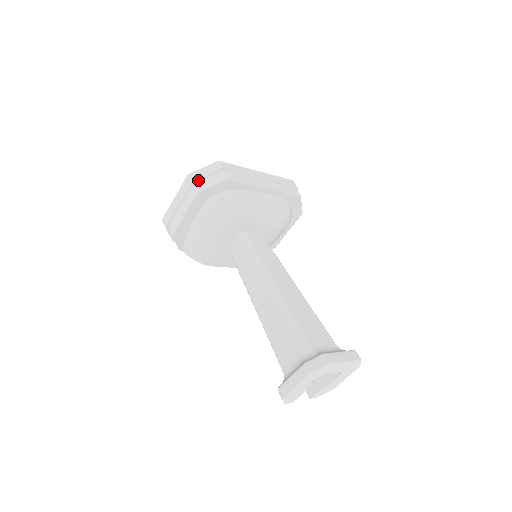
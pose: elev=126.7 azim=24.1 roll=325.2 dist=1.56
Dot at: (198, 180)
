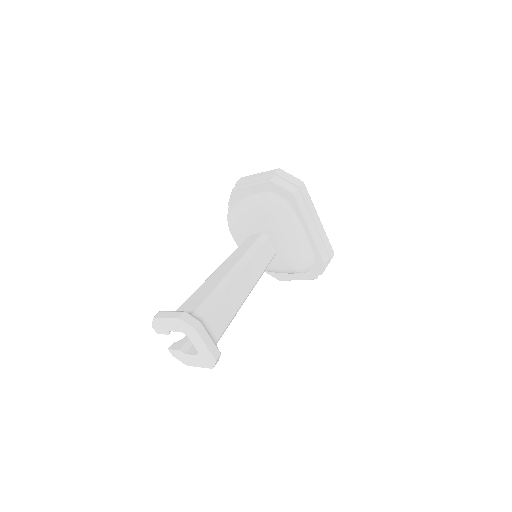
Dot at: (280, 176)
